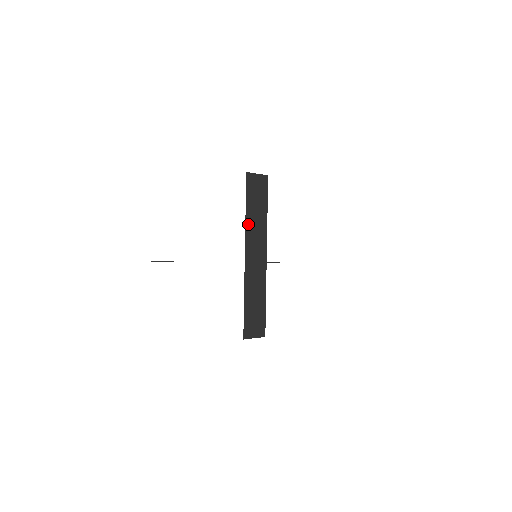
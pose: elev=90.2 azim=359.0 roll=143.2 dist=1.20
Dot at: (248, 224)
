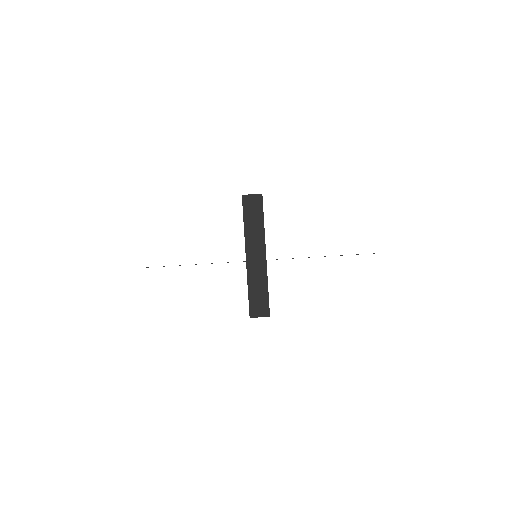
Dot at: (247, 233)
